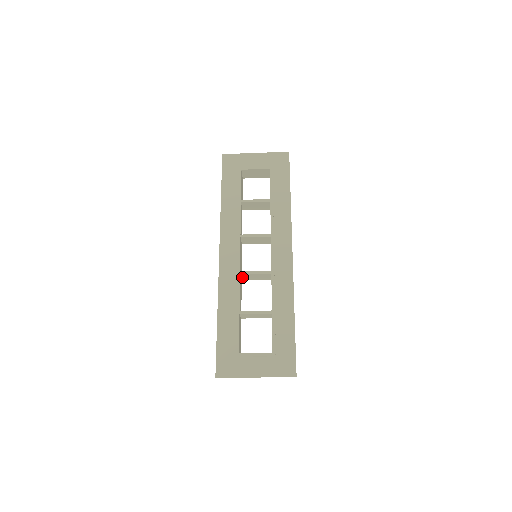
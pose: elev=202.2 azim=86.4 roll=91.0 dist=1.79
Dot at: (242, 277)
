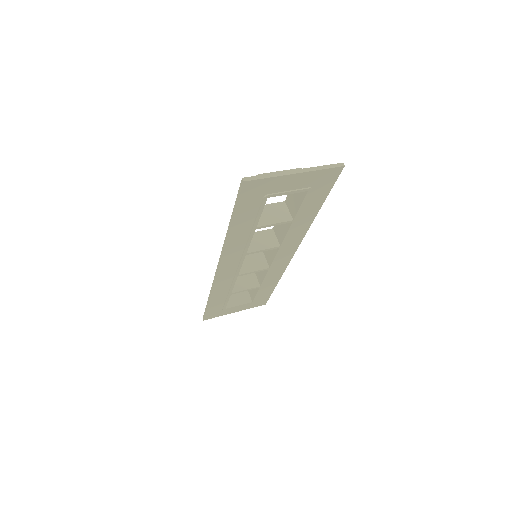
Dot at: occluded
